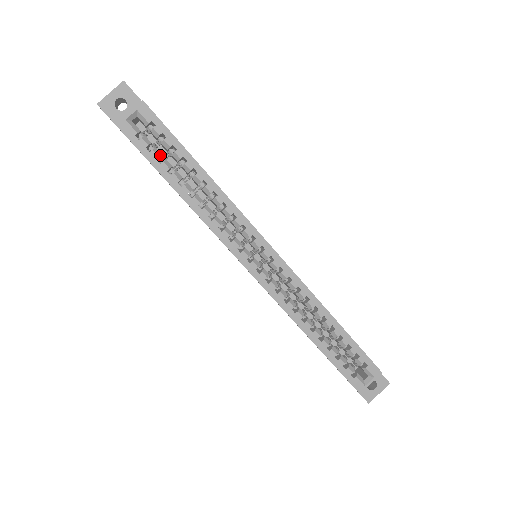
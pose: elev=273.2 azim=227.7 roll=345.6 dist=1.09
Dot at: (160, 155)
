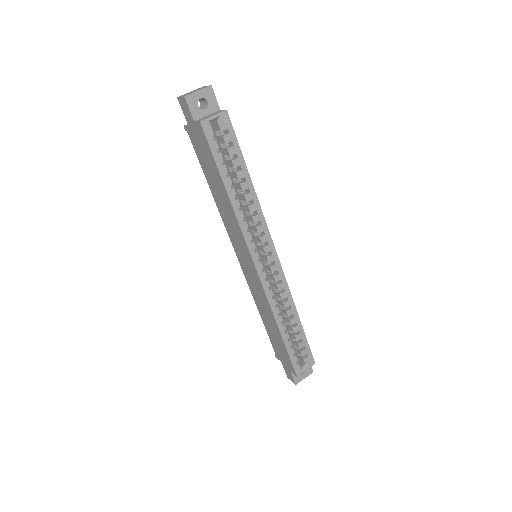
Dot at: occluded
